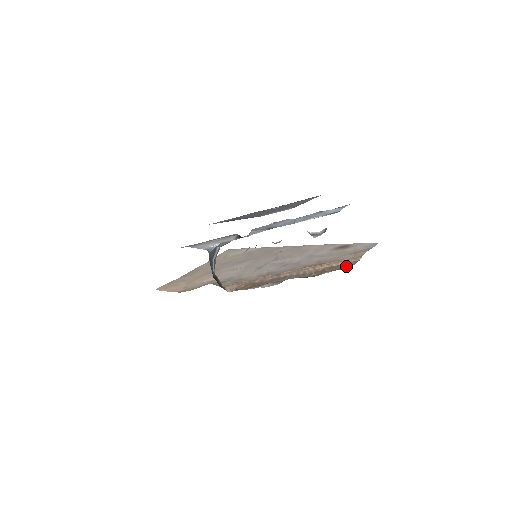
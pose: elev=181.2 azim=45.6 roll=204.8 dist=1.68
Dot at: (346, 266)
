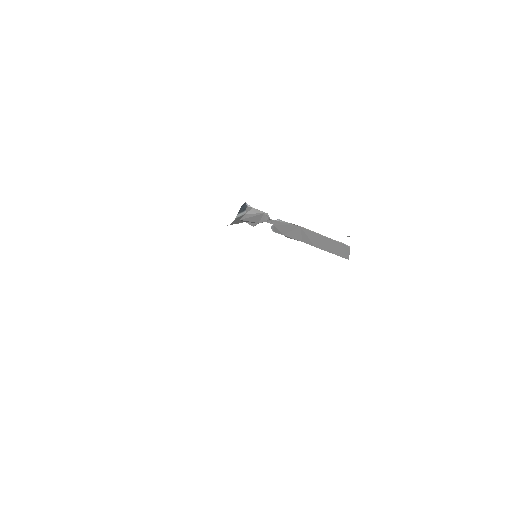
Dot at: occluded
